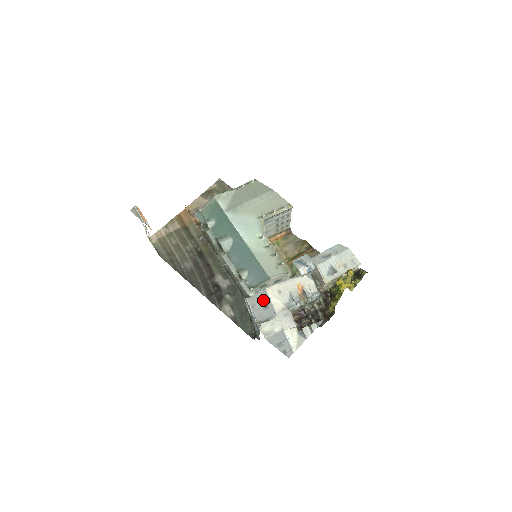
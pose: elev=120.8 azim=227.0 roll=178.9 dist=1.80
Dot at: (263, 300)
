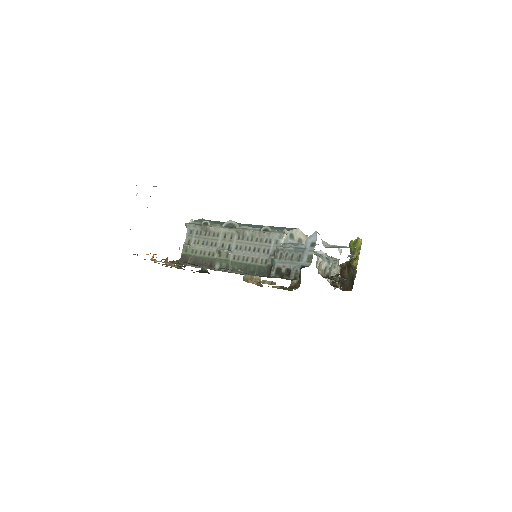
Dot at: (296, 244)
